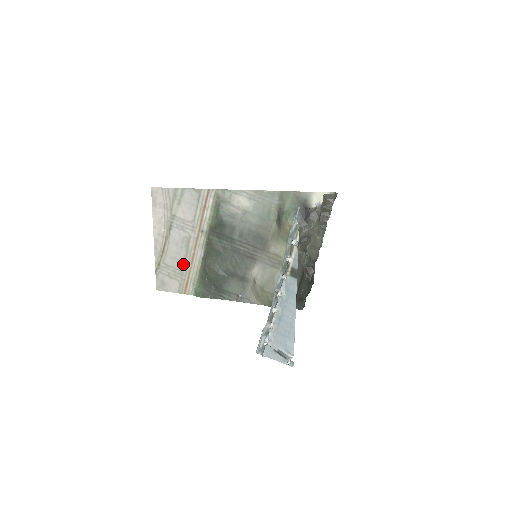
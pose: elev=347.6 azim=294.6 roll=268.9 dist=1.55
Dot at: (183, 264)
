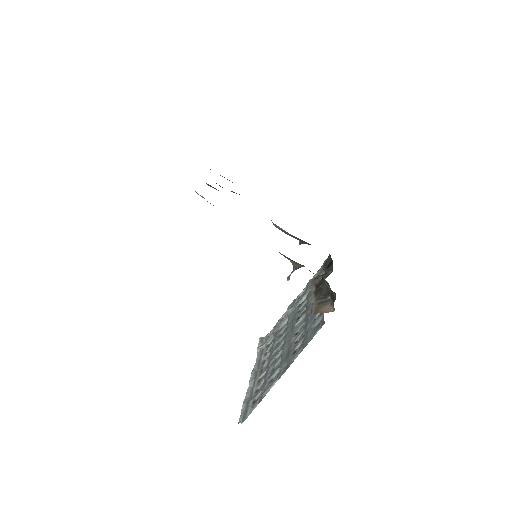
Dot at: occluded
